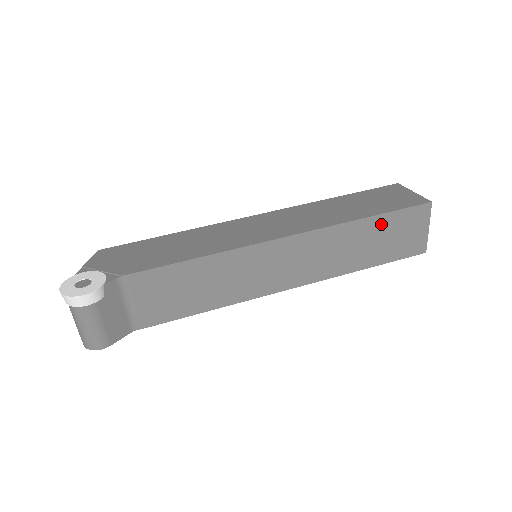
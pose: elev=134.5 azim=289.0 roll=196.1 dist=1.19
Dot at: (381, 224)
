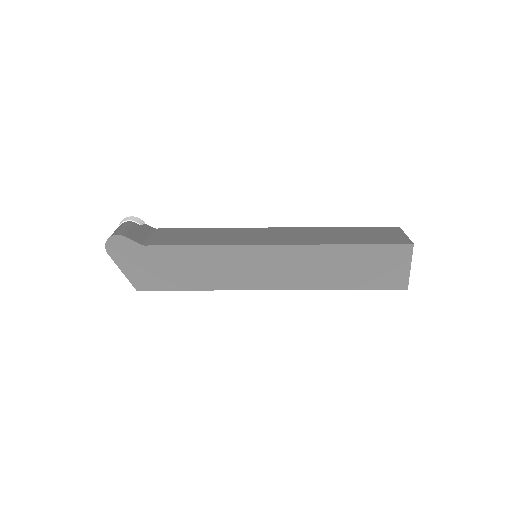
Dot at: (355, 230)
